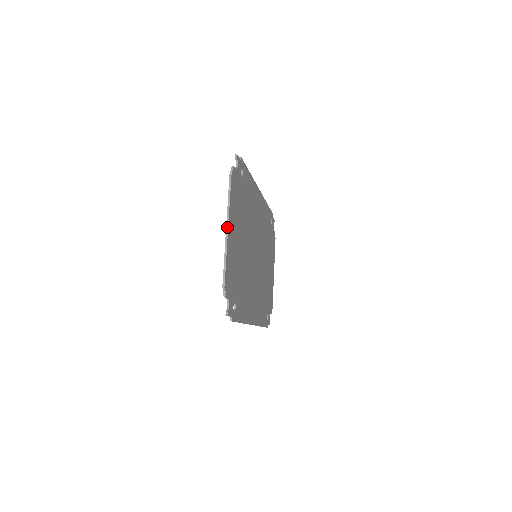
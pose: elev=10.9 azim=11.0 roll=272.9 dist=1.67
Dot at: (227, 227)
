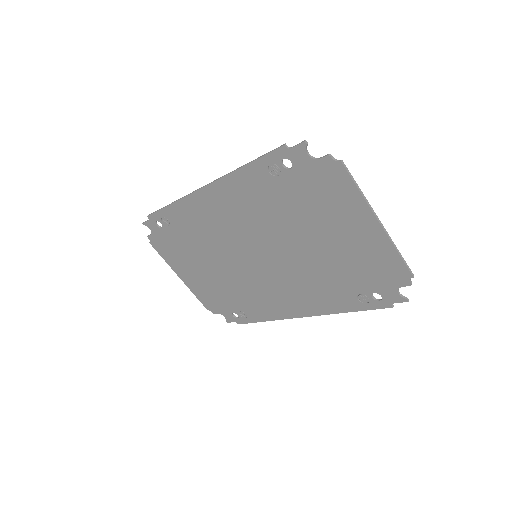
Dot at: (379, 221)
